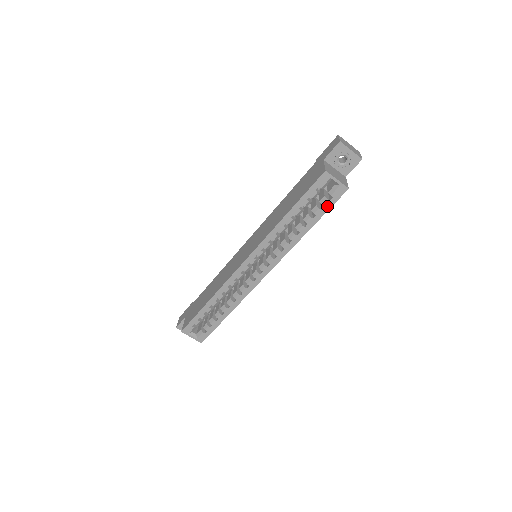
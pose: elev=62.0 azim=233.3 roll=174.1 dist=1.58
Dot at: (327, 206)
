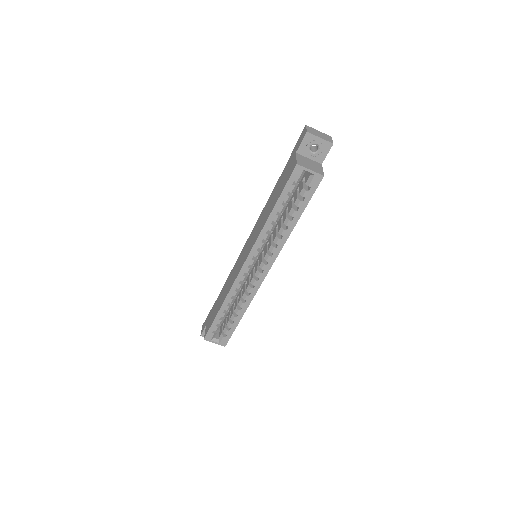
Dot at: (308, 197)
